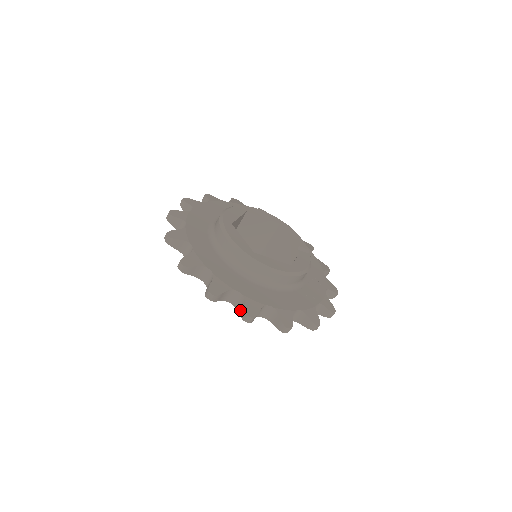
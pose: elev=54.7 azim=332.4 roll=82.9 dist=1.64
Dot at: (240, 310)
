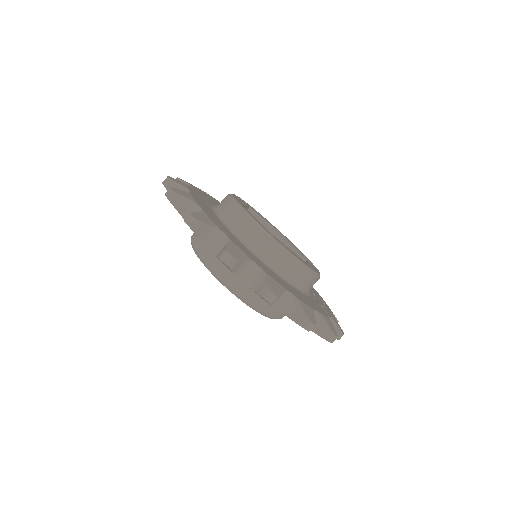
Dot at: (258, 288)
